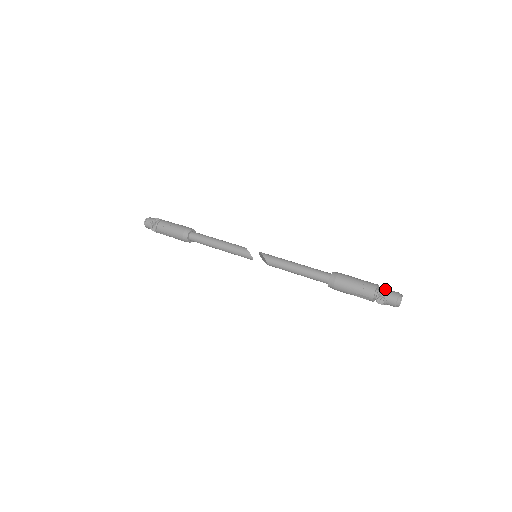
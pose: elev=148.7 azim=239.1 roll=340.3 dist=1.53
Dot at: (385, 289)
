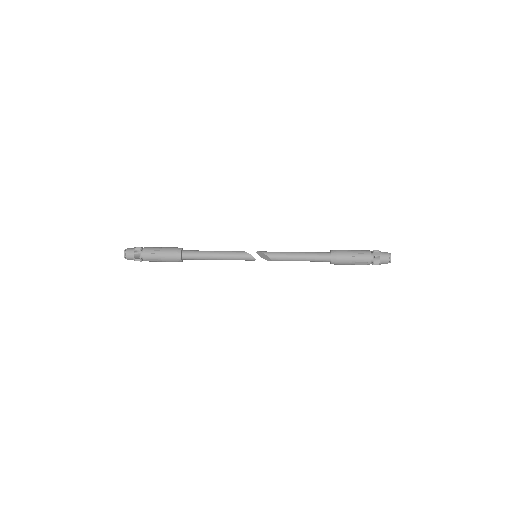
Dot at: (378, 252)
